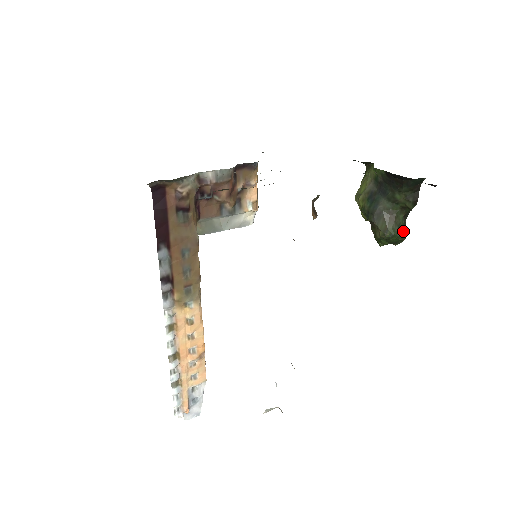
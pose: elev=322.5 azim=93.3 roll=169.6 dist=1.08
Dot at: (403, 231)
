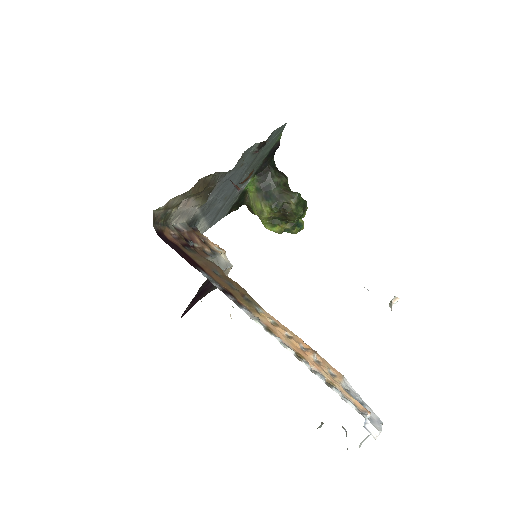
Dot at: occluded
